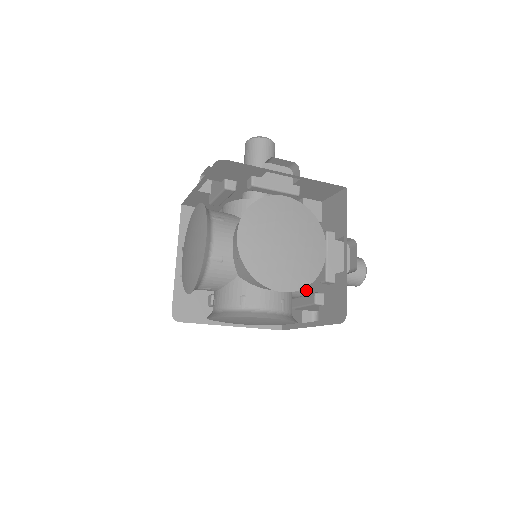
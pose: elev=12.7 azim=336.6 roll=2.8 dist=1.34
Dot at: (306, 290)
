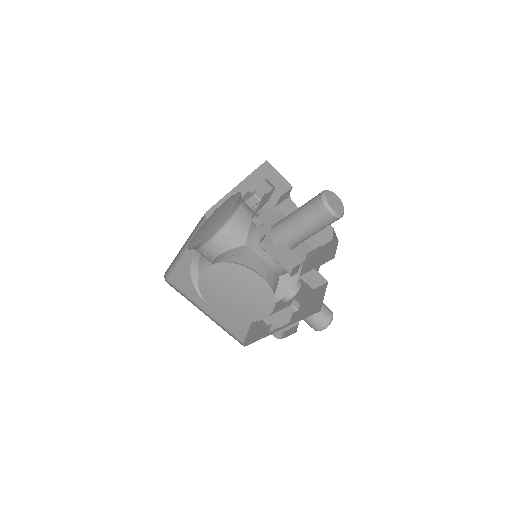
Dot at: occluded
